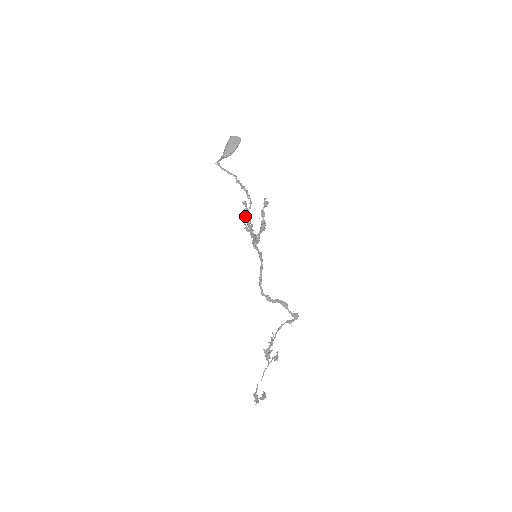
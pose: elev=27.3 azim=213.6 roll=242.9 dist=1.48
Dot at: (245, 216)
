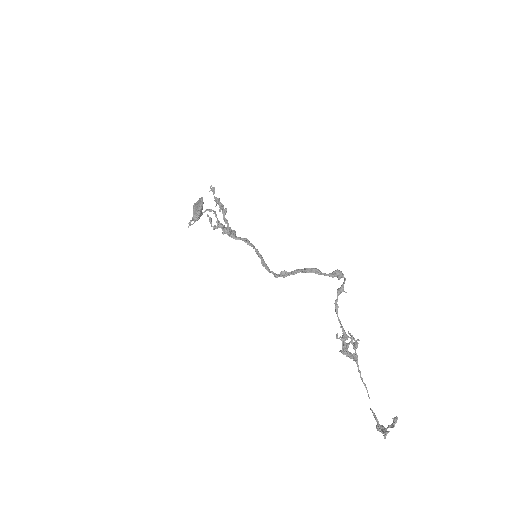
Dot at: (223, 232)
